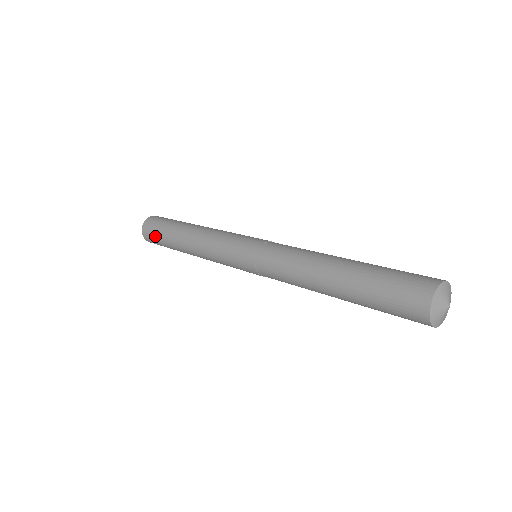
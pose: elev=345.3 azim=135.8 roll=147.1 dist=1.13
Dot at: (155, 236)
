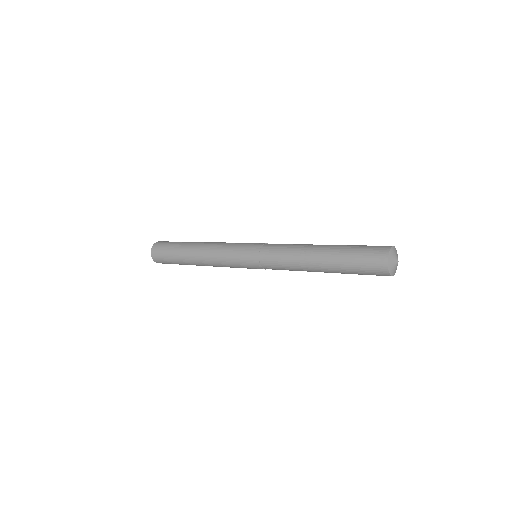
Dot at: (167, 245)
